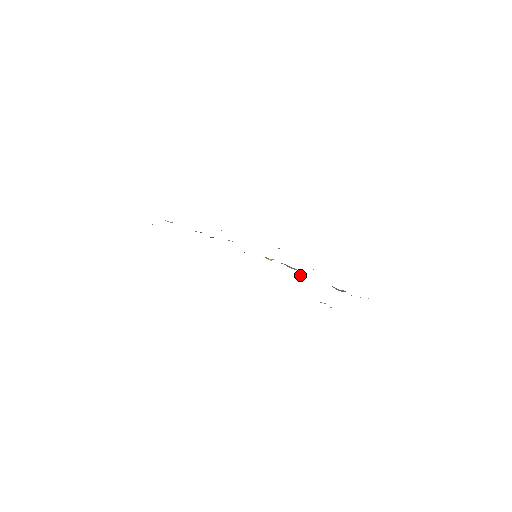
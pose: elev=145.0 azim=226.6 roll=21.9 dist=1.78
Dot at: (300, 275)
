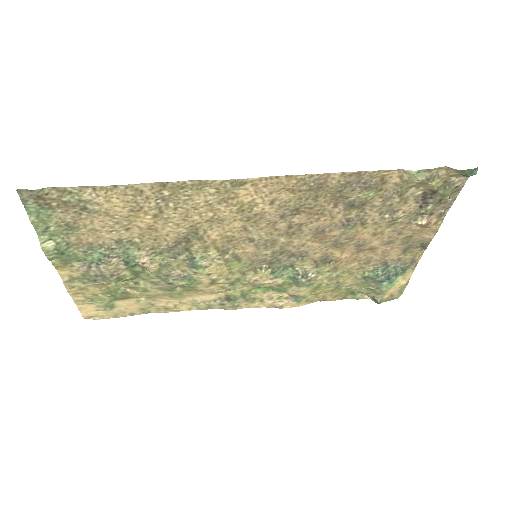
Dot at: (333, 262)
